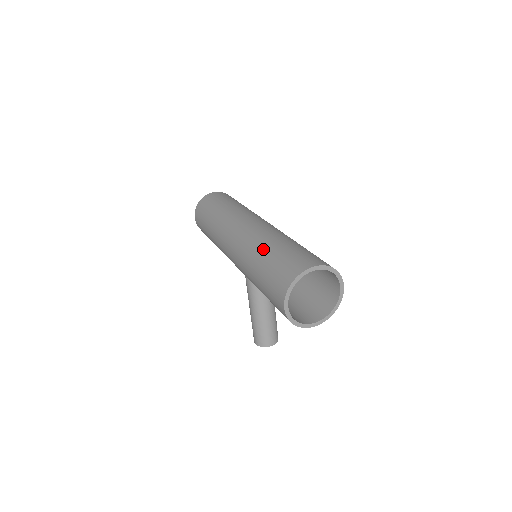
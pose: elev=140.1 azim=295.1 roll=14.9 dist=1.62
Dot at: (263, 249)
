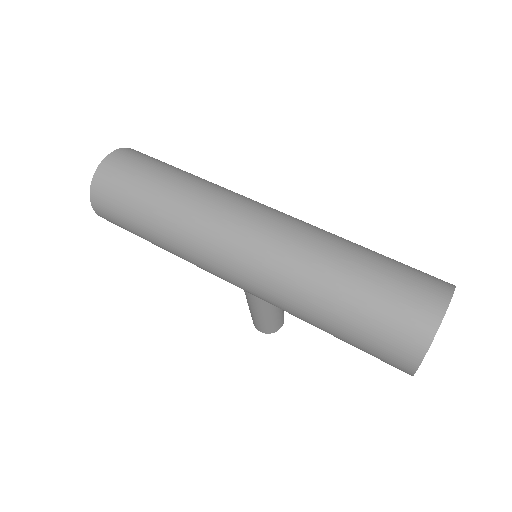
Dot at: (325, 286)
